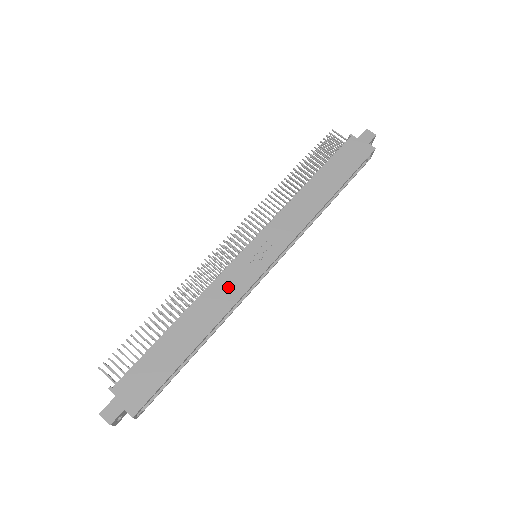
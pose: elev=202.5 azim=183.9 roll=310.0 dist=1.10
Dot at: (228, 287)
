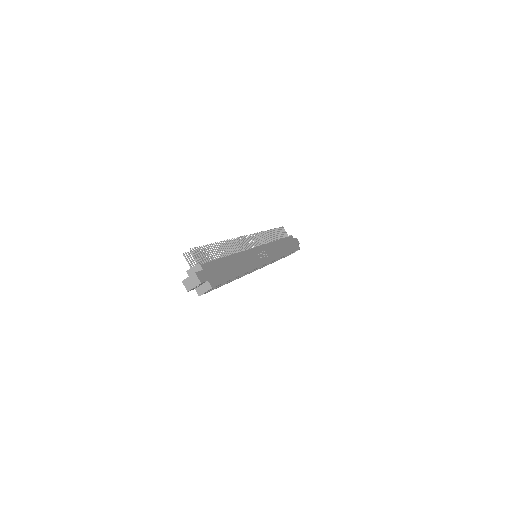
Dot at: (251, 258)
